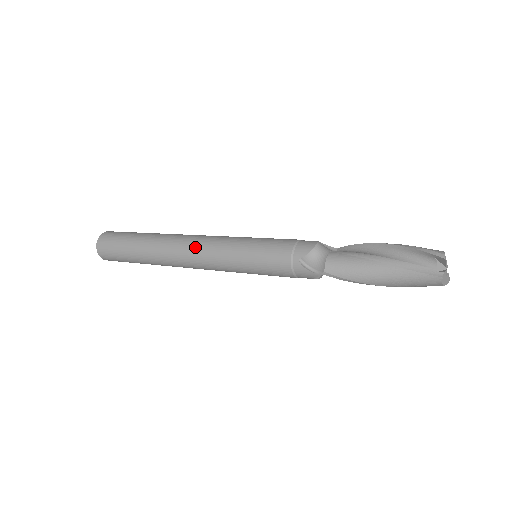
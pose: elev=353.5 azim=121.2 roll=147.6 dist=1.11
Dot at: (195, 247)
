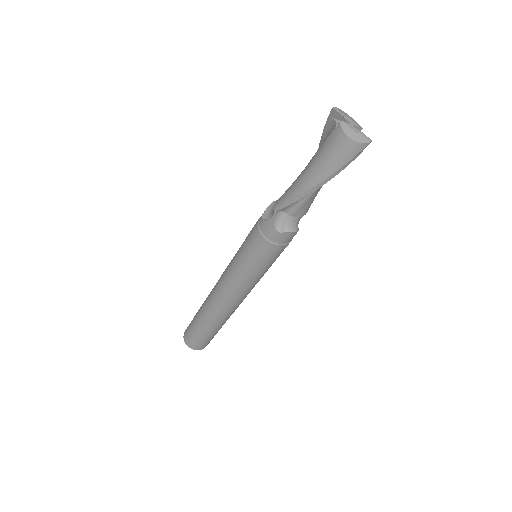
Dot at: occluded
